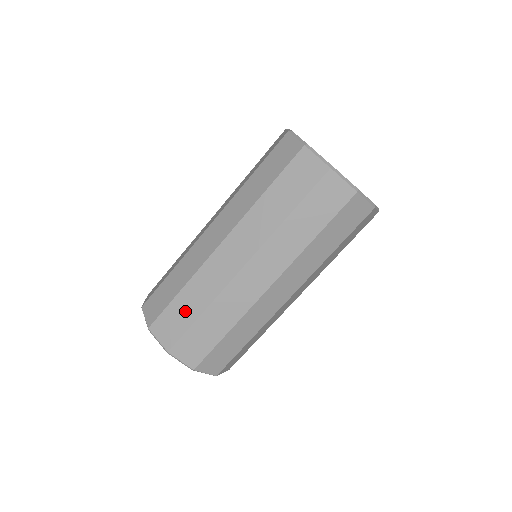
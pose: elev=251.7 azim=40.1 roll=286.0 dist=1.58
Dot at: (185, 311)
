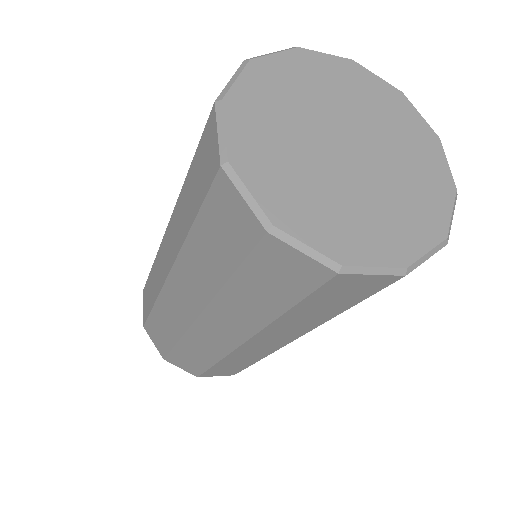
Dot at: (150, 293)
